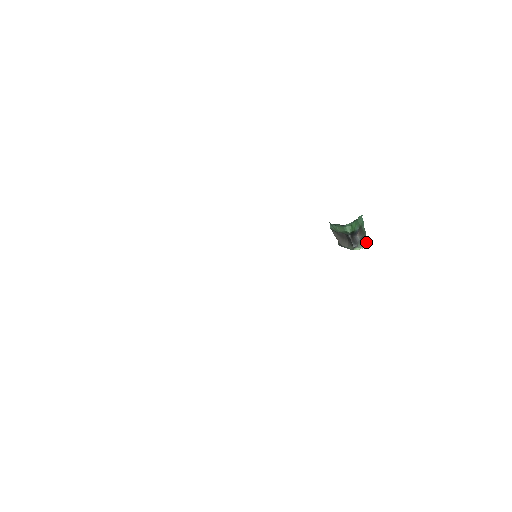
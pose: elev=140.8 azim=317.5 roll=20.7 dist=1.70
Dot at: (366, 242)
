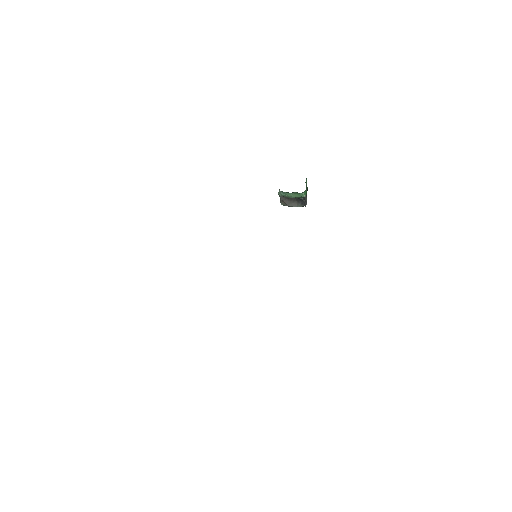
Dot at: (306, 196)
